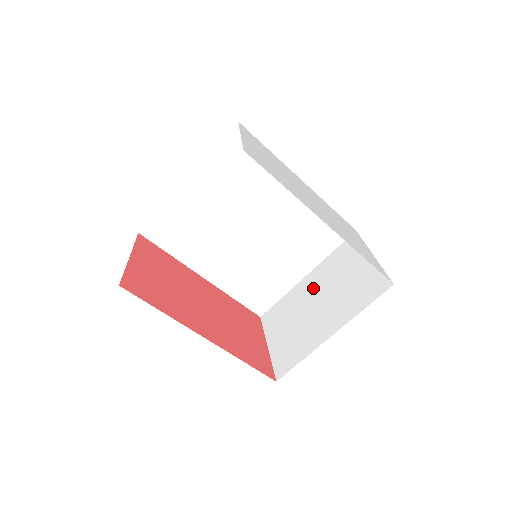
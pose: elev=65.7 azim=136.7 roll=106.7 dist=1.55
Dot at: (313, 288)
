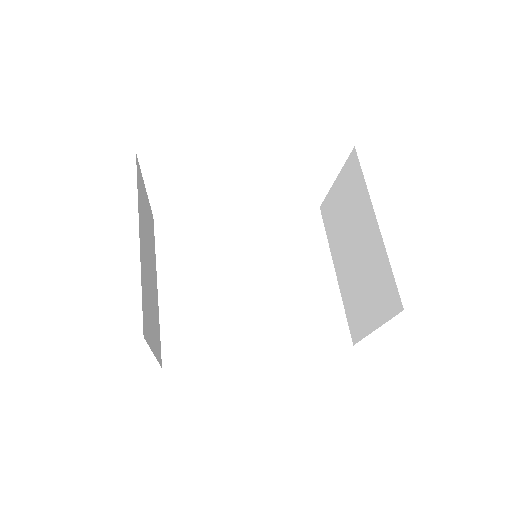
Dot at: (343, 258)
